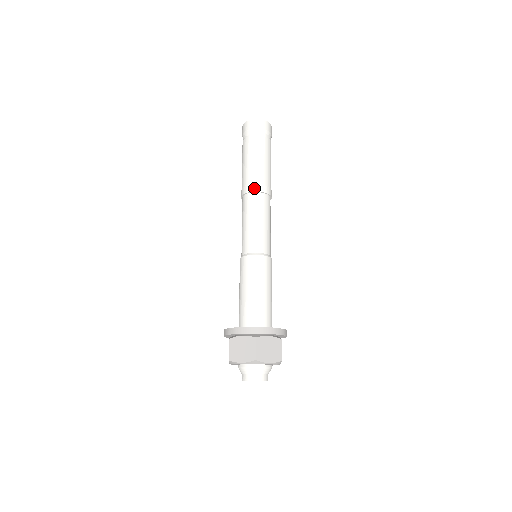
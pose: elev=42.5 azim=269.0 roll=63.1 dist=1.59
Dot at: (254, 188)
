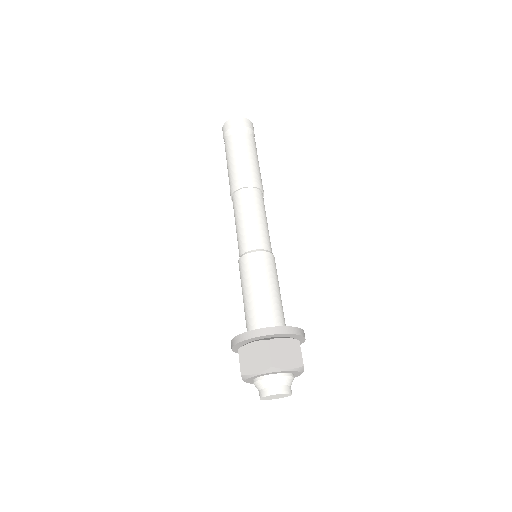
Dot at: (243, 184)
